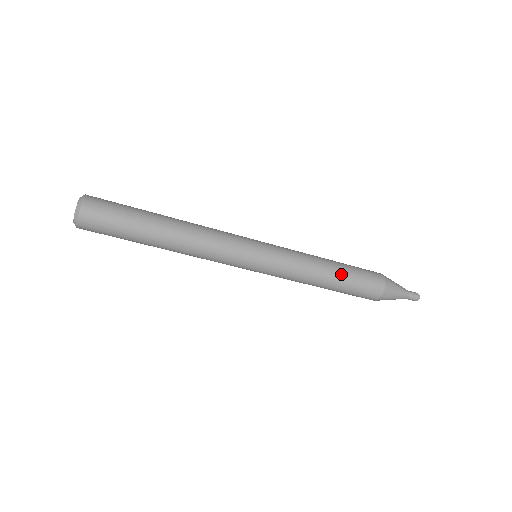
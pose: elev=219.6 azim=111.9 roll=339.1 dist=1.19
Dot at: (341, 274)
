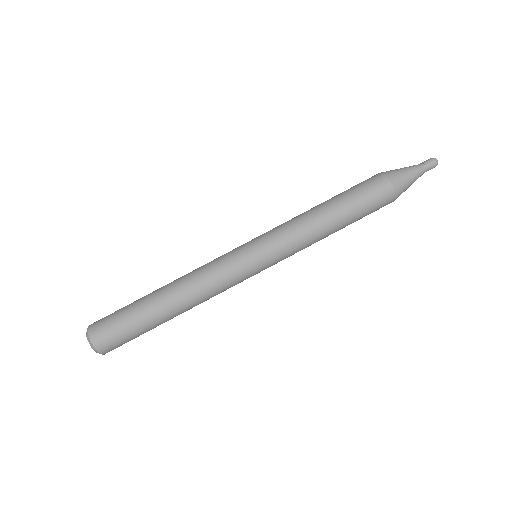
Dot at: occluded
